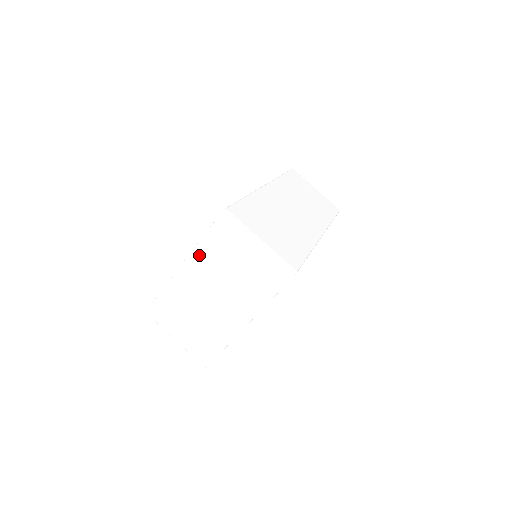
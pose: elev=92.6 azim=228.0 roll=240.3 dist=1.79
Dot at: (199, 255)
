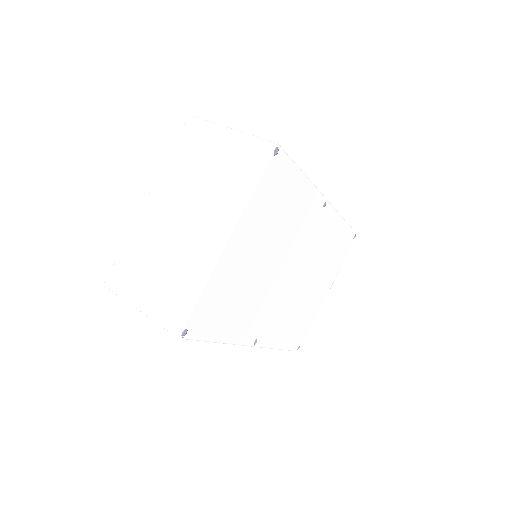
Dot at: (166, 176)
